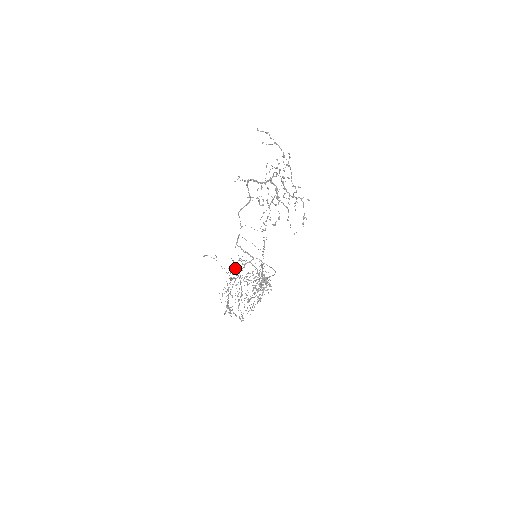
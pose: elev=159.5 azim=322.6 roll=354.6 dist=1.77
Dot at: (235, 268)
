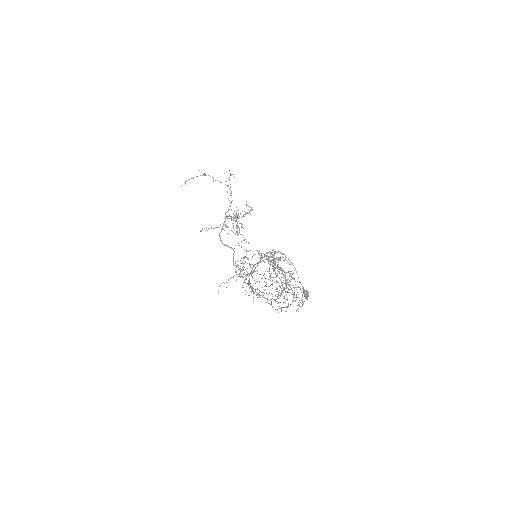
Dot at: occluded
